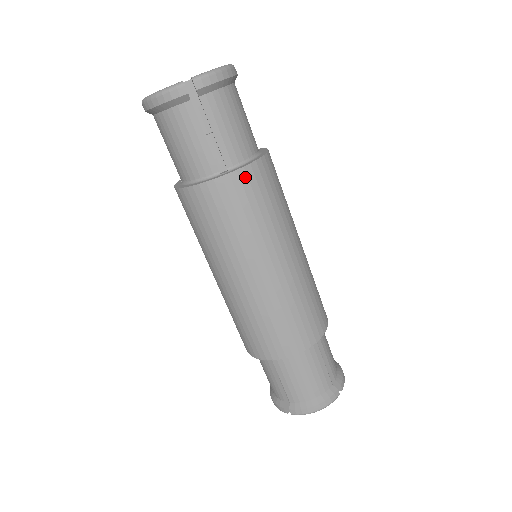
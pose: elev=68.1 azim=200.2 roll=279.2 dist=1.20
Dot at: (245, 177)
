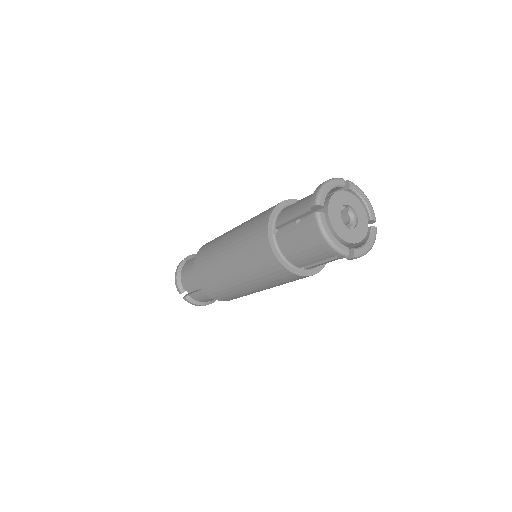
Dot at: occluded
